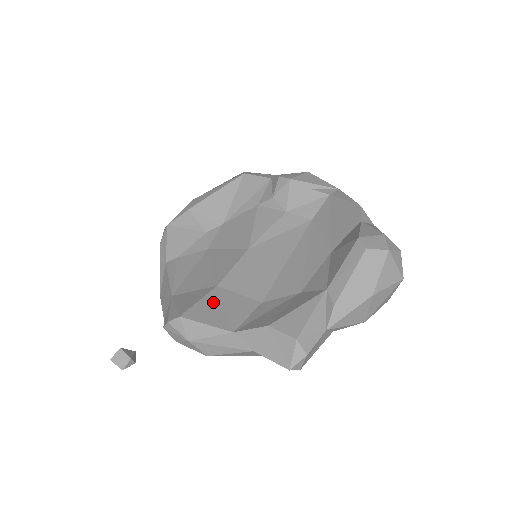
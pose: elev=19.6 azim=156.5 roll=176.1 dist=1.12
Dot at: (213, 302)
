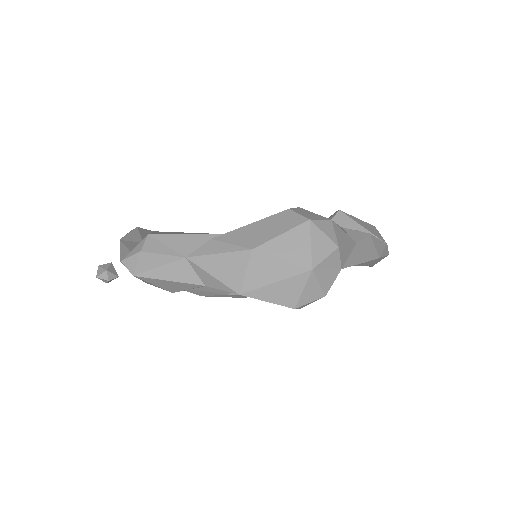
Dot at: occluded
